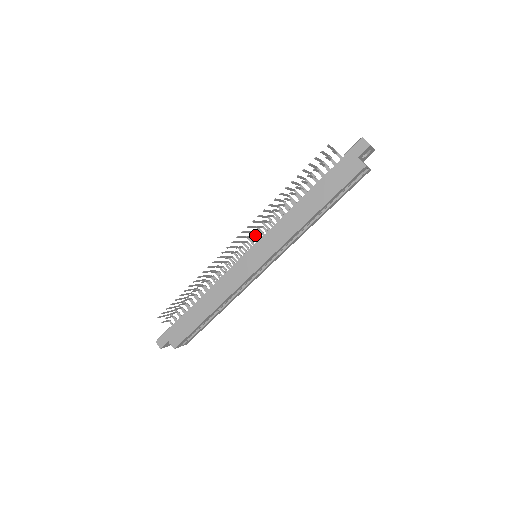
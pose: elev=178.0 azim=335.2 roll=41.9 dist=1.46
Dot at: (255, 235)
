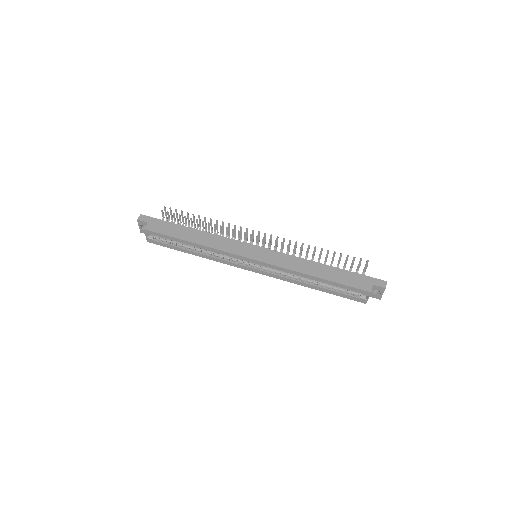
Dot at: occluded
